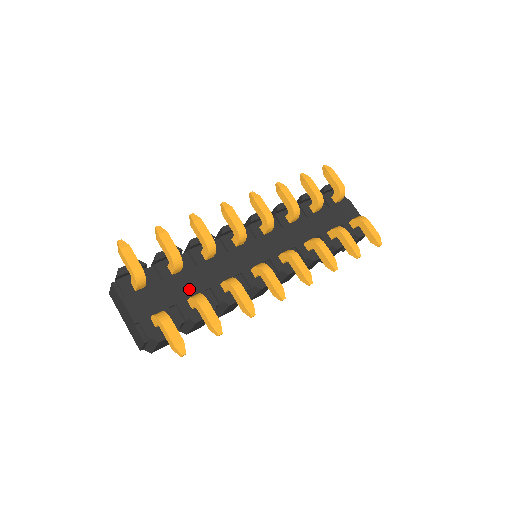
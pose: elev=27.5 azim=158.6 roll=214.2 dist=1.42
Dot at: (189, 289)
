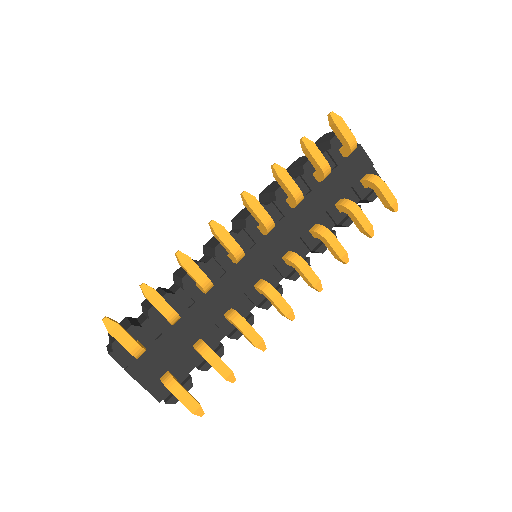
Dot at: (192, 333)
